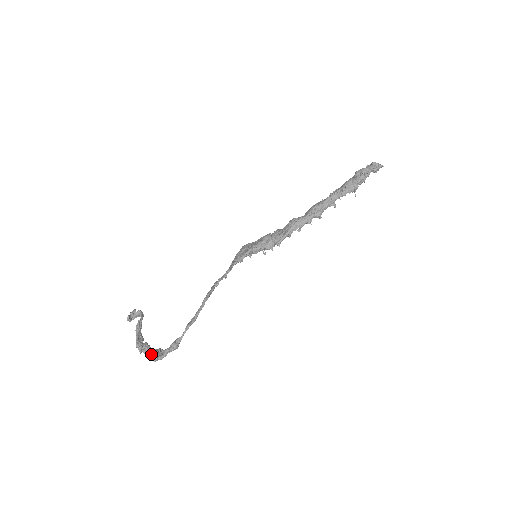
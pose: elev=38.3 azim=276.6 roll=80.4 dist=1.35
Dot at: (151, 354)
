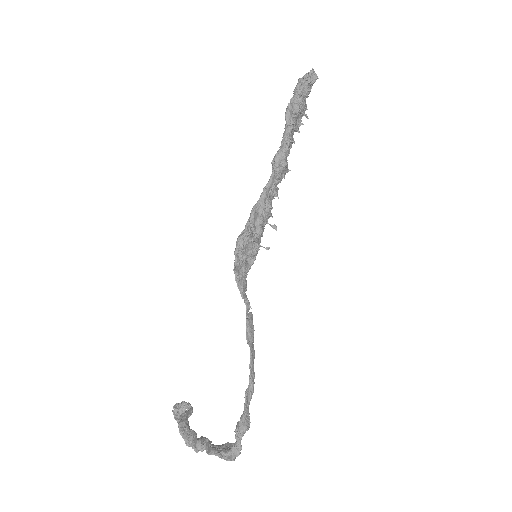
Dot at: (211, 448)
